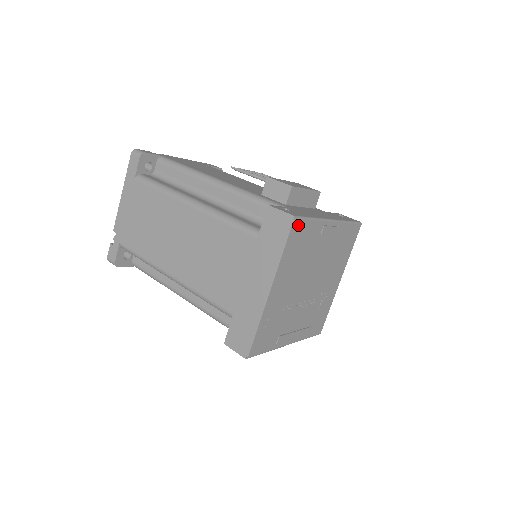
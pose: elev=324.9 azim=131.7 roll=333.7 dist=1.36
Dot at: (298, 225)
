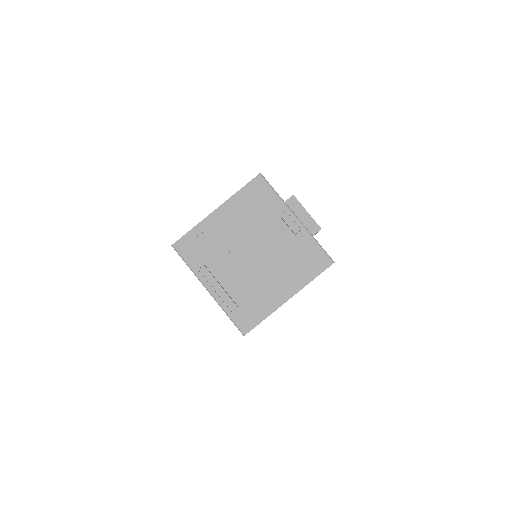
Dot at: (261, 183)
